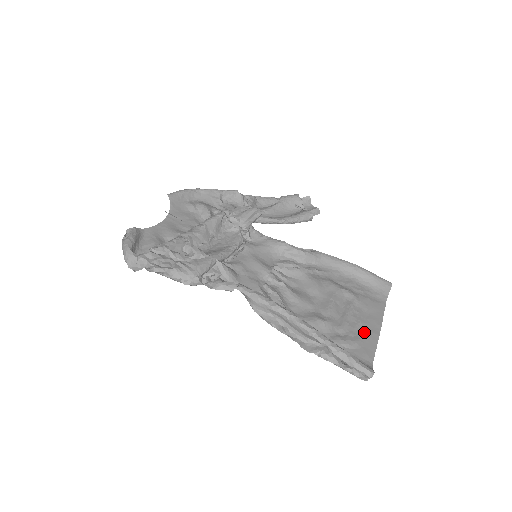
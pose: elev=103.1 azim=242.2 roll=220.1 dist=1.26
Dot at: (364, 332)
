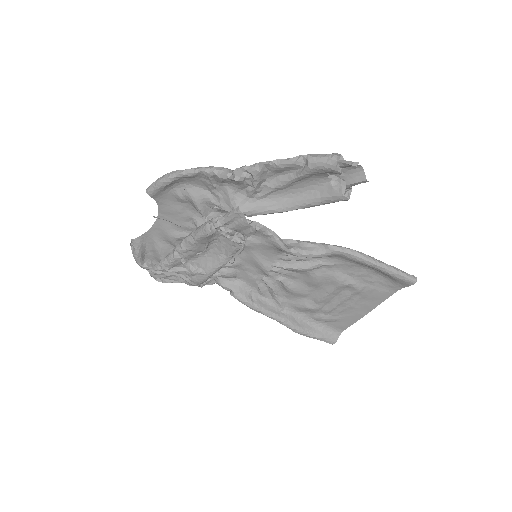
Dot at: (350, 313)
